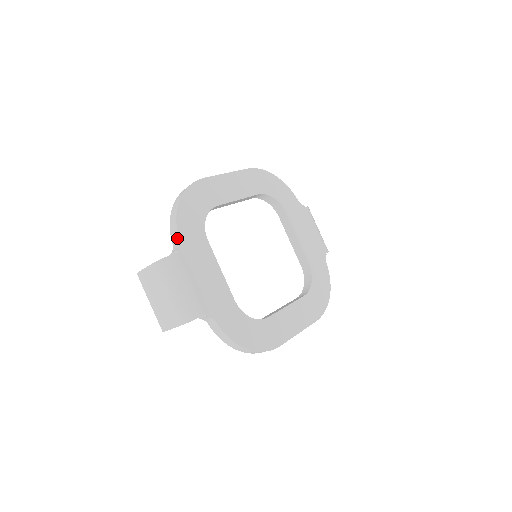
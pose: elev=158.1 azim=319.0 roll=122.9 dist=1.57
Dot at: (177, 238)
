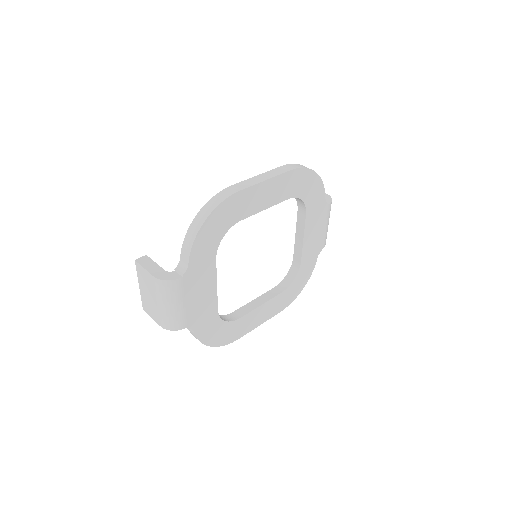
Dot at: (187, 261)
